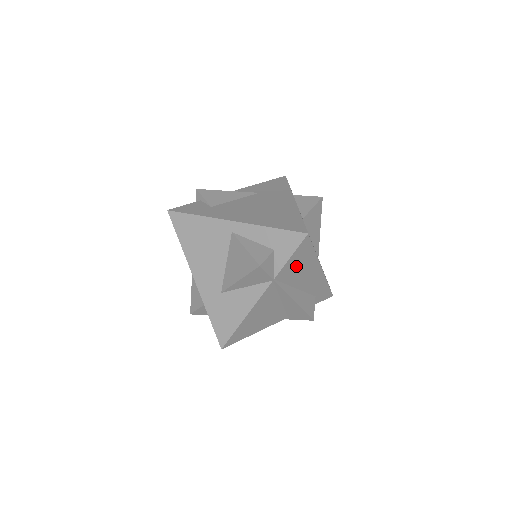
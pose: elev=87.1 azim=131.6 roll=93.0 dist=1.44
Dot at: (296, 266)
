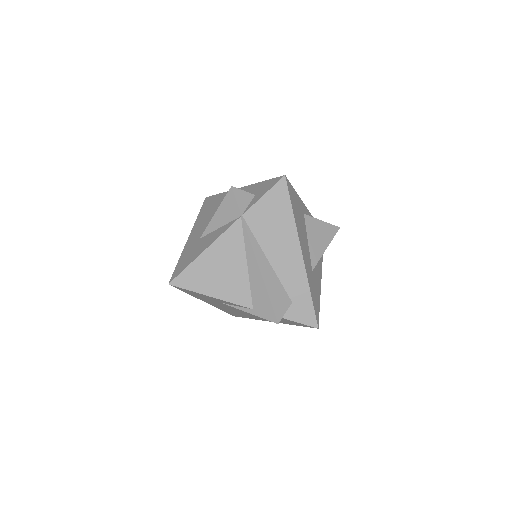
Dot at: (269, 217)
